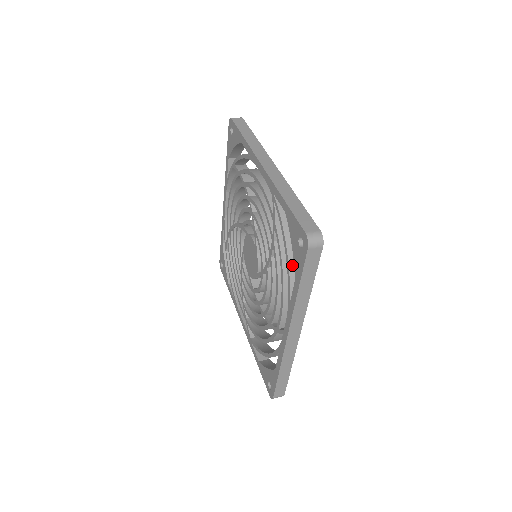
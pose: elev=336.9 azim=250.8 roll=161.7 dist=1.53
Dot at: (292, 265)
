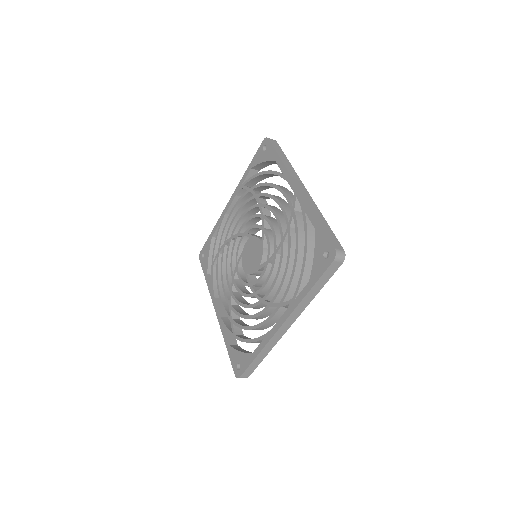
Dot at: occluded
